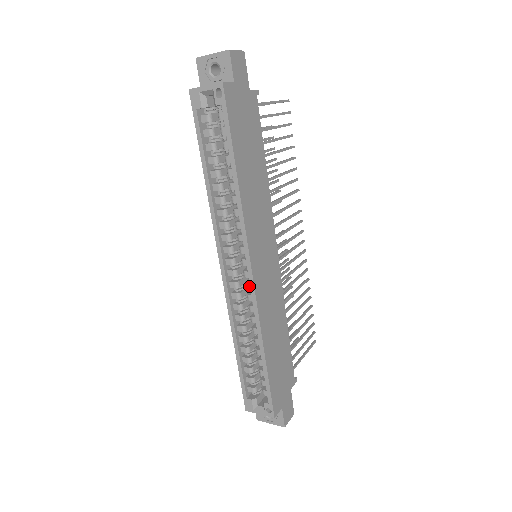
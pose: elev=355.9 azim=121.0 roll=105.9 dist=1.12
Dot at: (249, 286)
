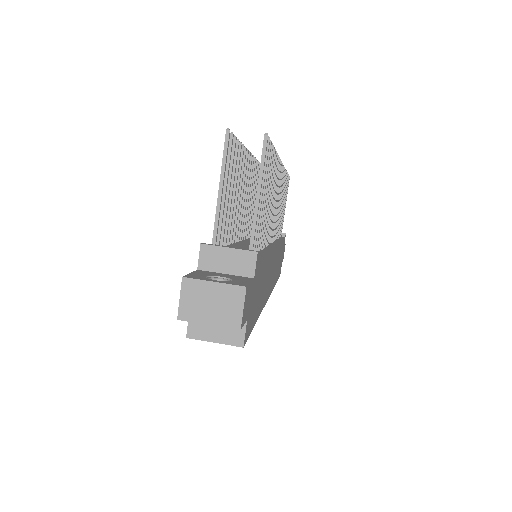
Dot at: occluded
